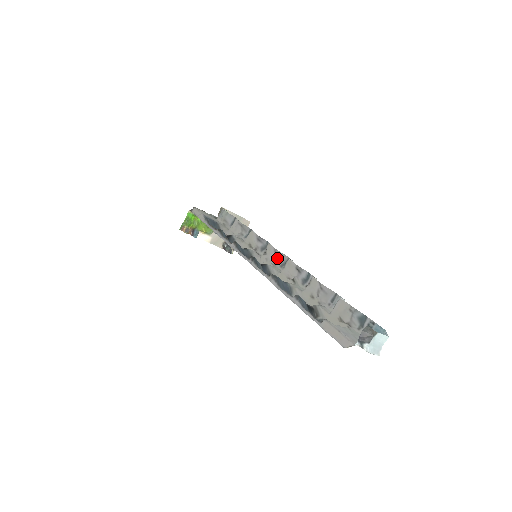
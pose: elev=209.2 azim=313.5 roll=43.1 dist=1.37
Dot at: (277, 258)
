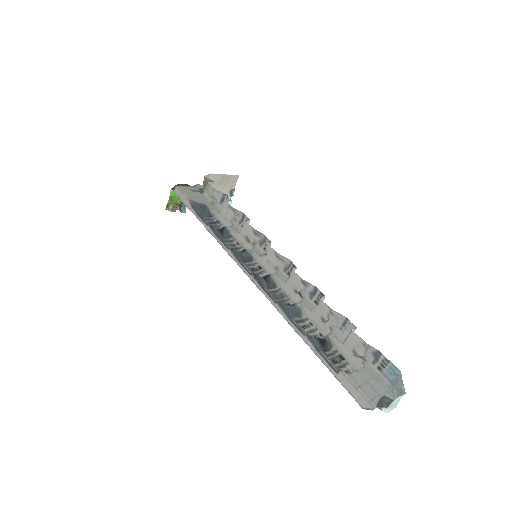
Dot at: (279, 261)
